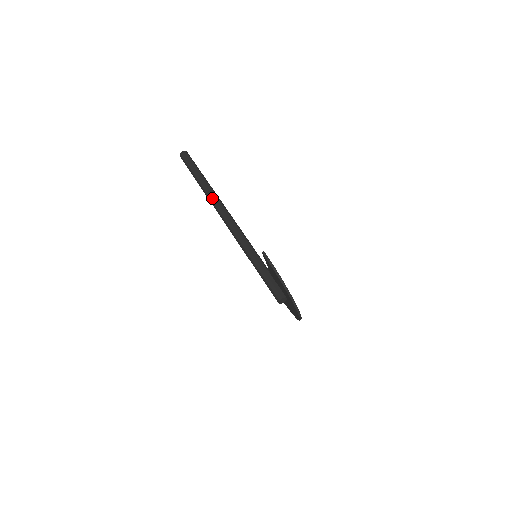
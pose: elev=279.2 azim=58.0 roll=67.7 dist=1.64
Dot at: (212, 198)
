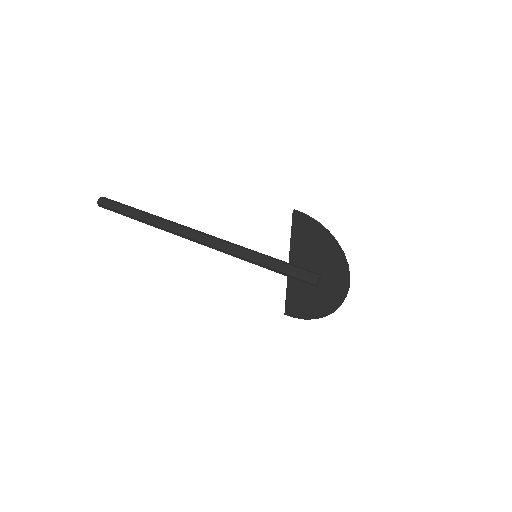
Dot at: (167, 222)
